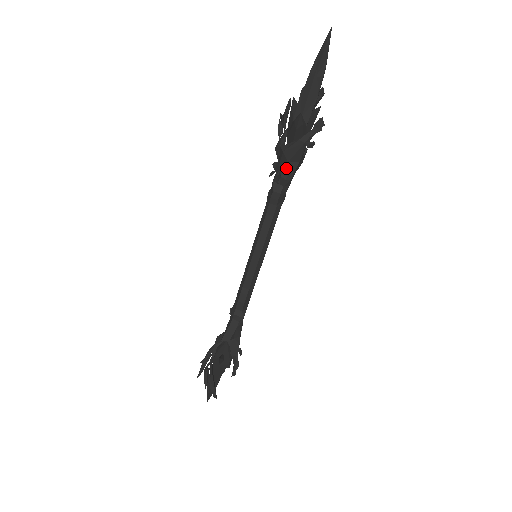
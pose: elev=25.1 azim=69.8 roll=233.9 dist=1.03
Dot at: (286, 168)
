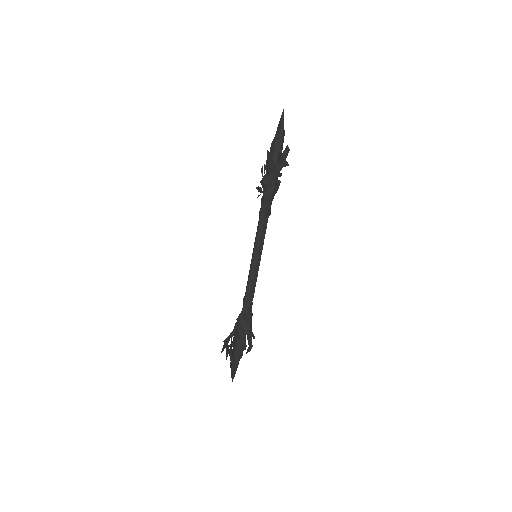
Dot at: (267, 192)
